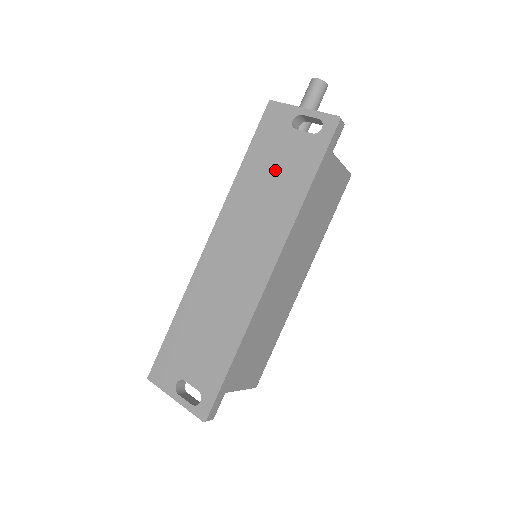
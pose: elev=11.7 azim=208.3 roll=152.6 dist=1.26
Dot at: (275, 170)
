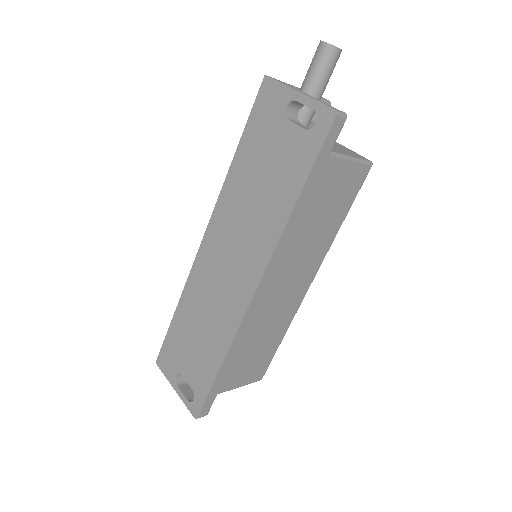
Dot at: (265, 170)
